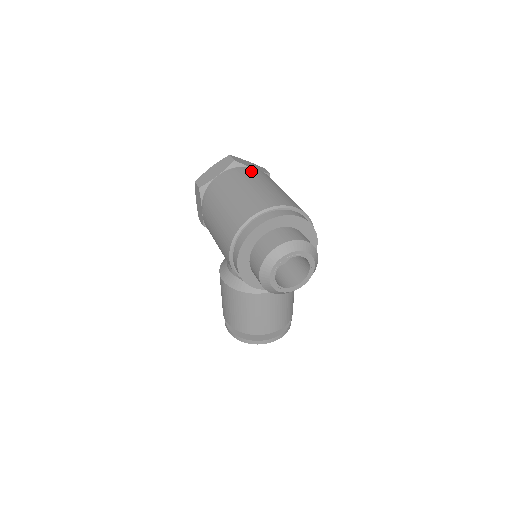
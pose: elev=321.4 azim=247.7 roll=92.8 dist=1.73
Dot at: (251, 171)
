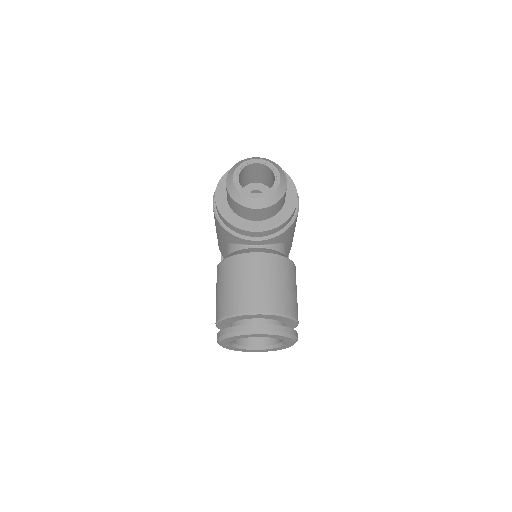
Dot at: occluded
